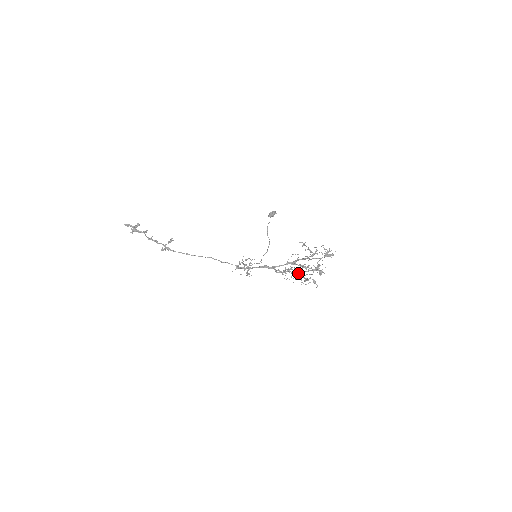
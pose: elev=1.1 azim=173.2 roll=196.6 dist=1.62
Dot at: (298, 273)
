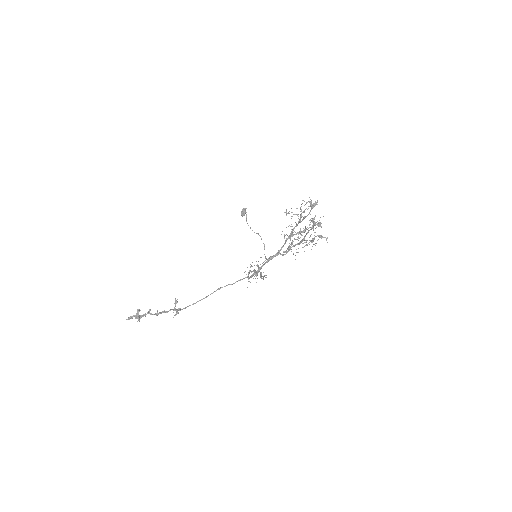
Dot at: (301, 241)
